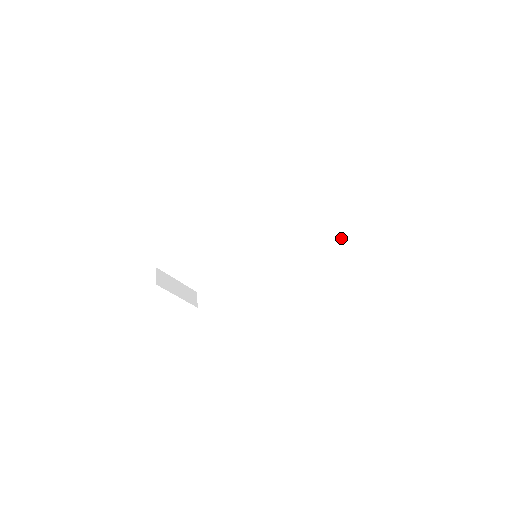
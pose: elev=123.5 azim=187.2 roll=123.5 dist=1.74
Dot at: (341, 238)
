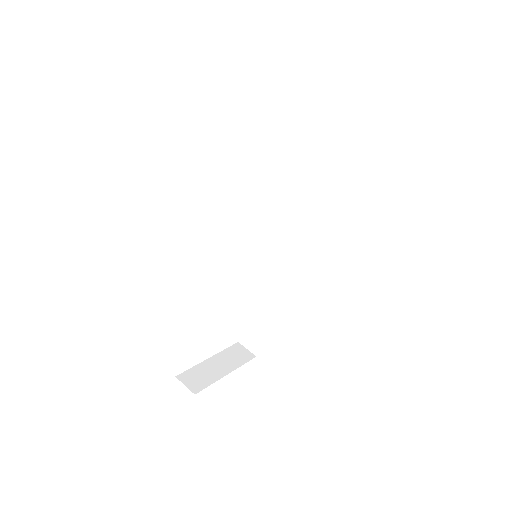
Dot at: (318, 137)
